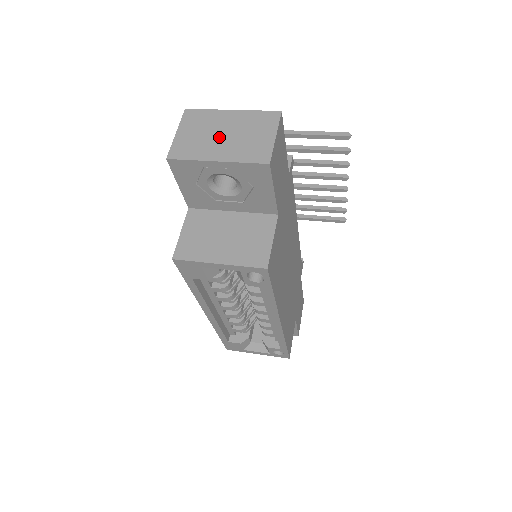
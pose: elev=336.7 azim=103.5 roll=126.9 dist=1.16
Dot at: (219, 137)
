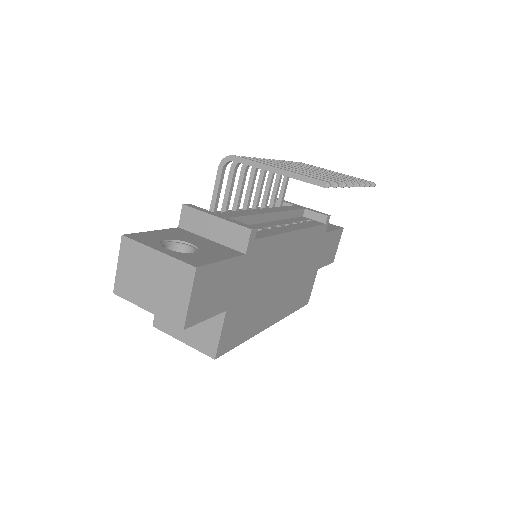
Dot at: (148, 283)
